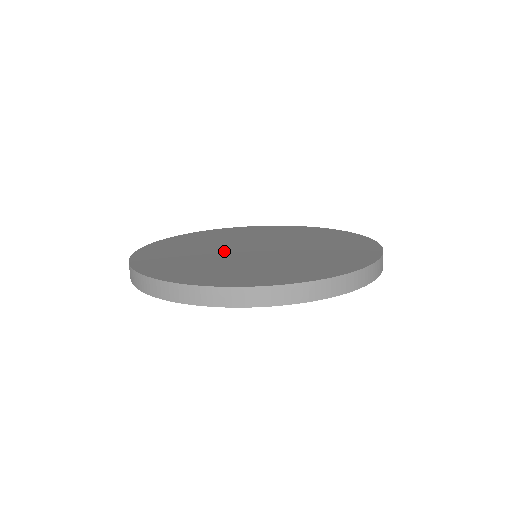
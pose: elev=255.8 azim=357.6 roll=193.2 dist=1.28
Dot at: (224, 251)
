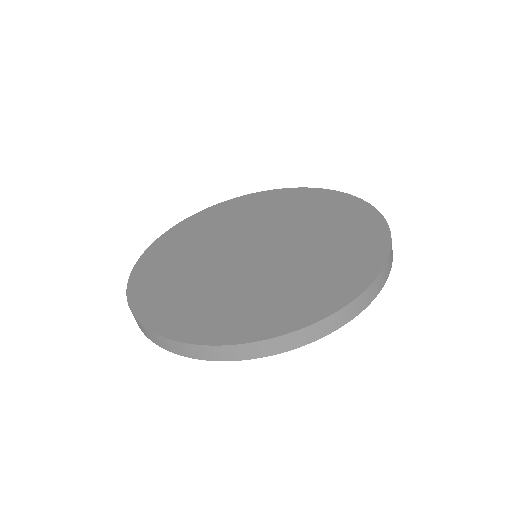
Dot at: (235, 269)
